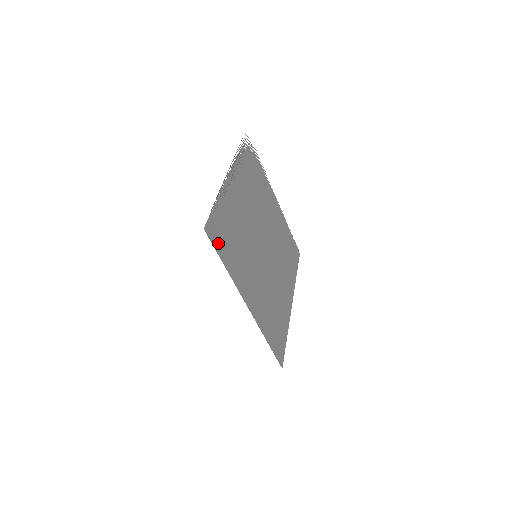
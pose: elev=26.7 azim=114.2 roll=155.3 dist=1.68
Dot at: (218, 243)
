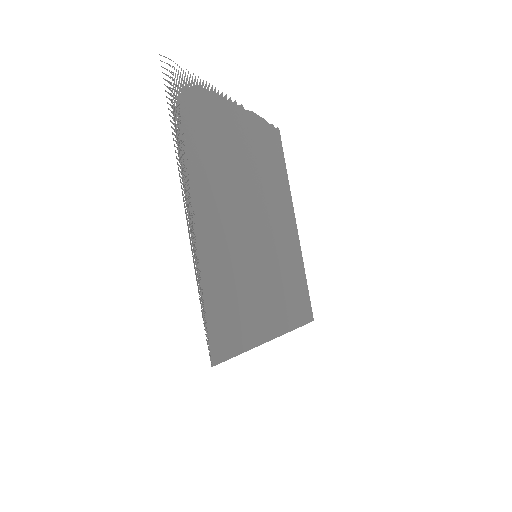
Dot at: (228, 343)
